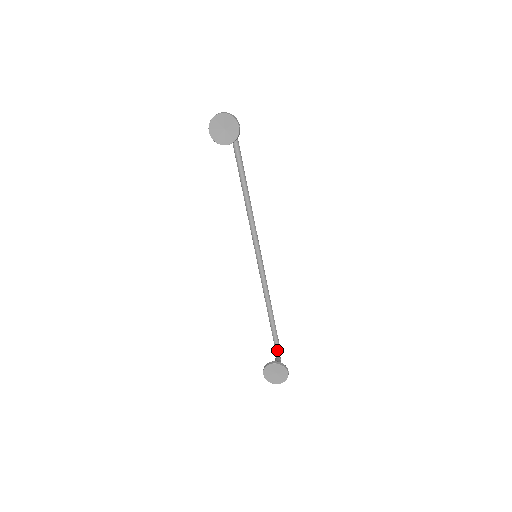
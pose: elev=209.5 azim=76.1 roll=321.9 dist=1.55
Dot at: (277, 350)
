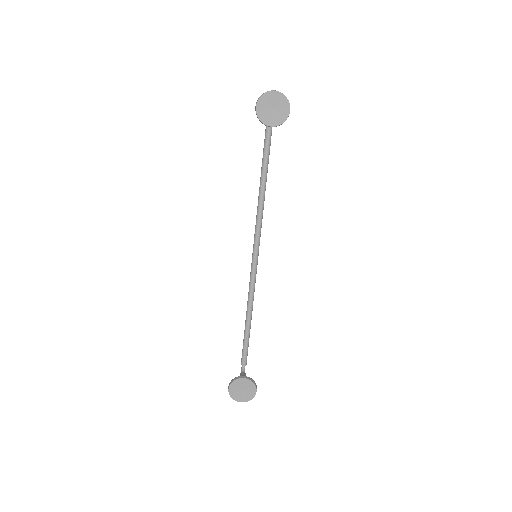
Dot at: (243, 365)
